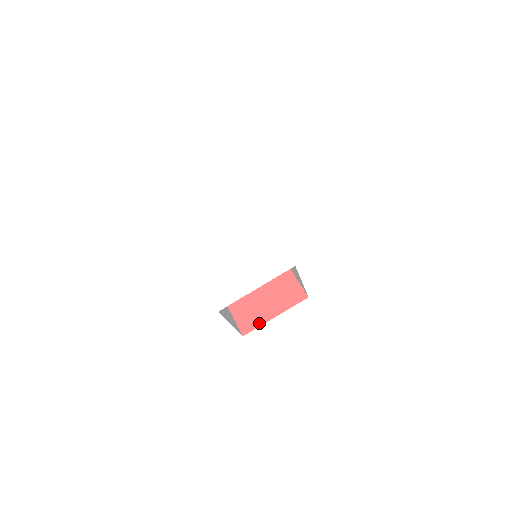
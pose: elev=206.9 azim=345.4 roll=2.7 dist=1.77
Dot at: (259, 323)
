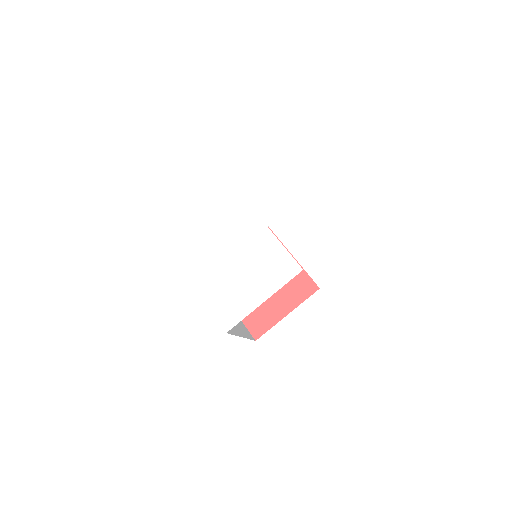
Dot at: (271, 324)
